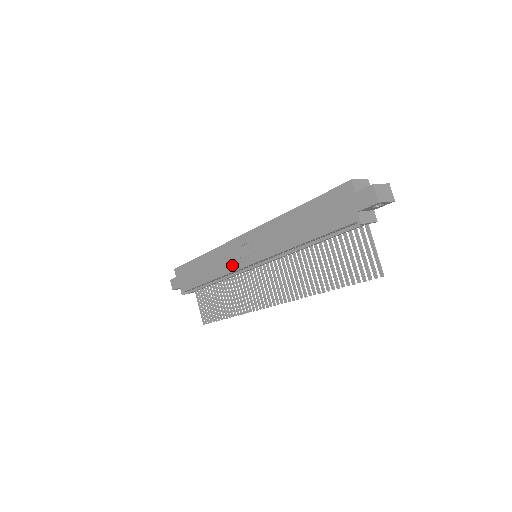
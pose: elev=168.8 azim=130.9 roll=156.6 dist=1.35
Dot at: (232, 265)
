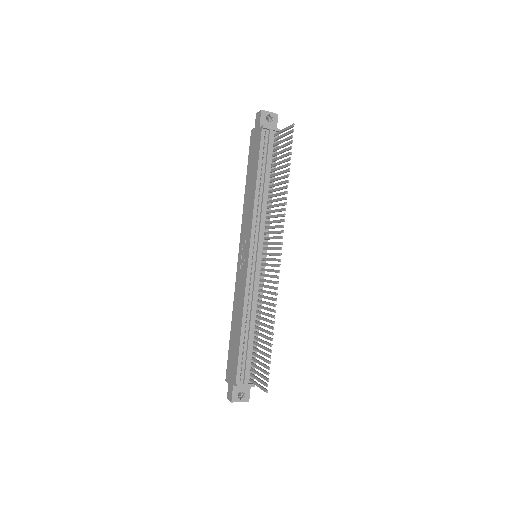
Dot at: (244, 279)
